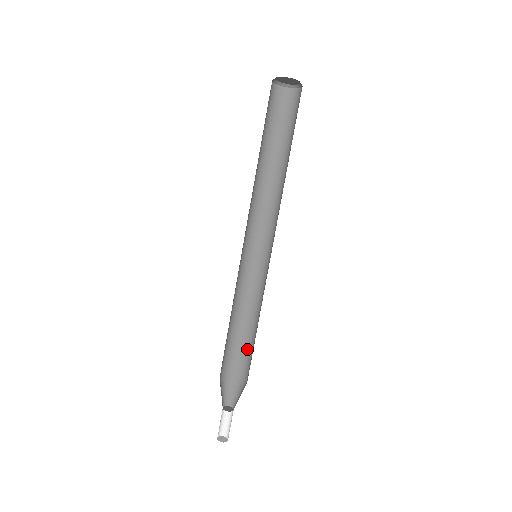
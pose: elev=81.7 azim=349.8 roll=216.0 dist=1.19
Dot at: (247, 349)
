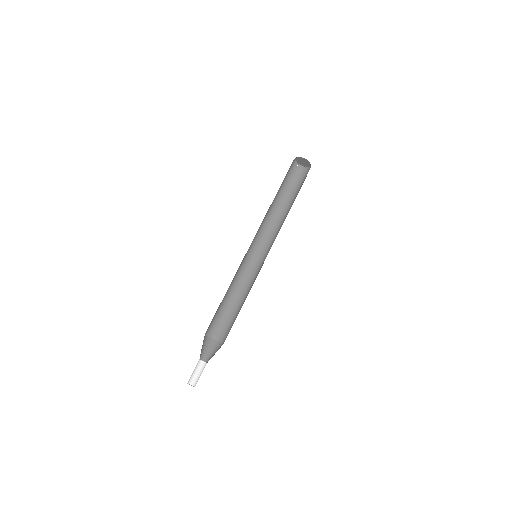
Dot at: (226, 321)
